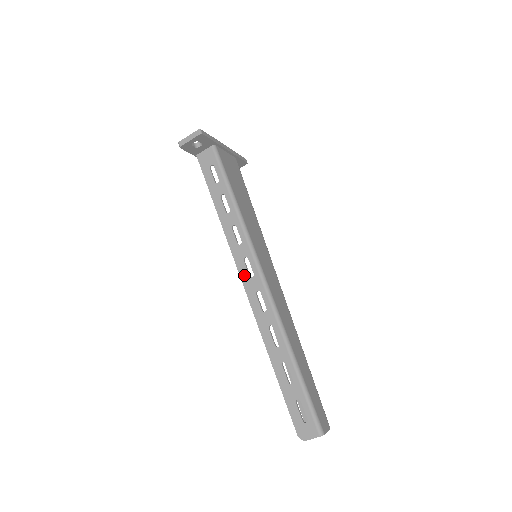
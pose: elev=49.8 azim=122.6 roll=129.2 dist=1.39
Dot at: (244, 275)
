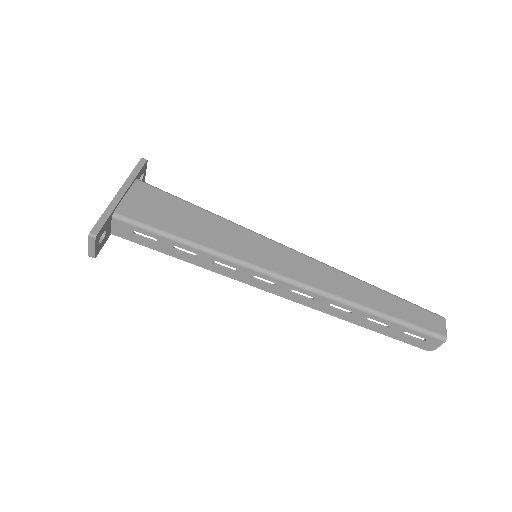
Dot at: (266, 288)
